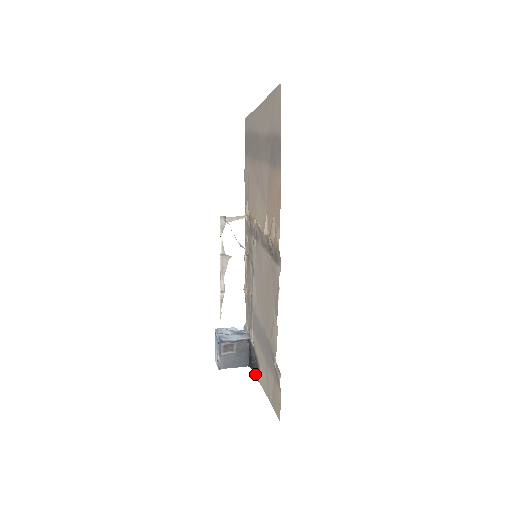
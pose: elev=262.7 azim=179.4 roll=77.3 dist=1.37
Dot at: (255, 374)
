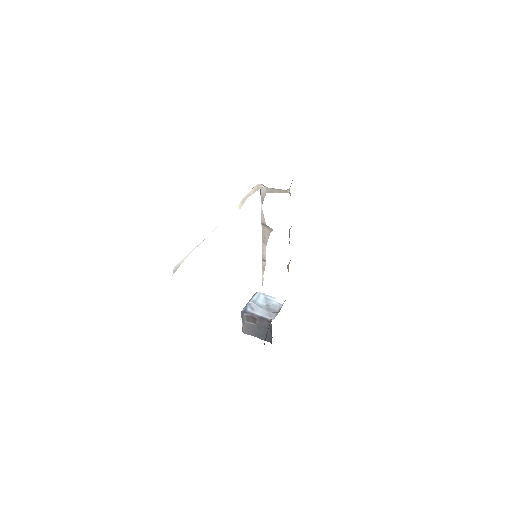
Dot at: occluded
